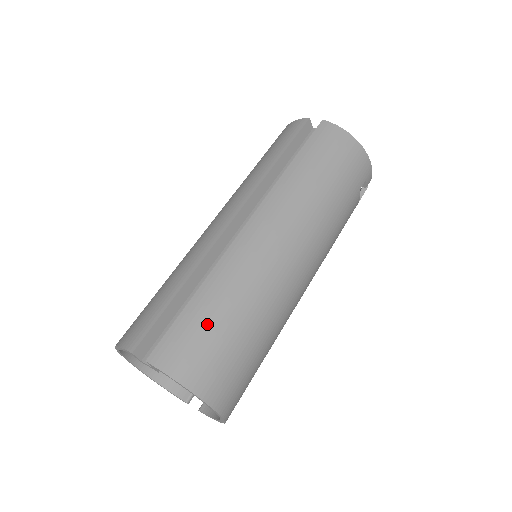
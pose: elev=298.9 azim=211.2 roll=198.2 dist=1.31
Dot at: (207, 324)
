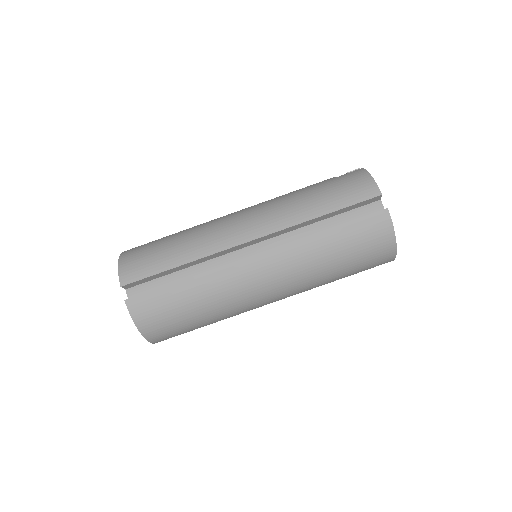
Dot at: (175, 305)
